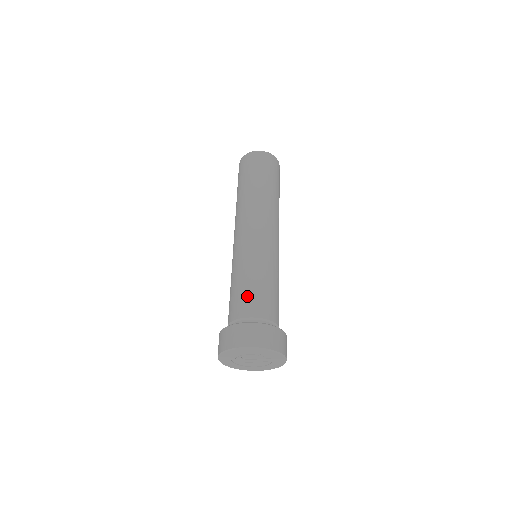
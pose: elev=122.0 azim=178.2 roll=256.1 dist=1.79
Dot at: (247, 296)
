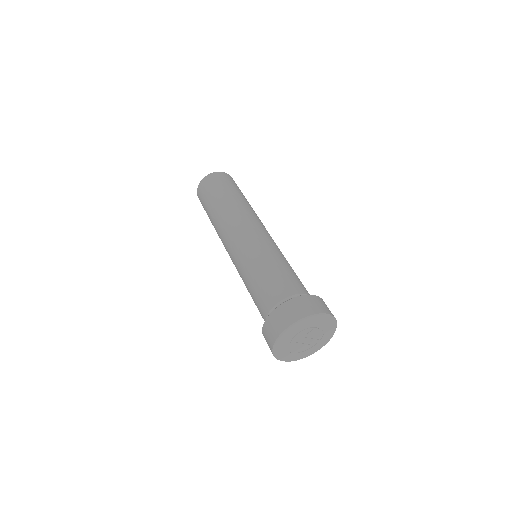
Dot at: (295, 278)
